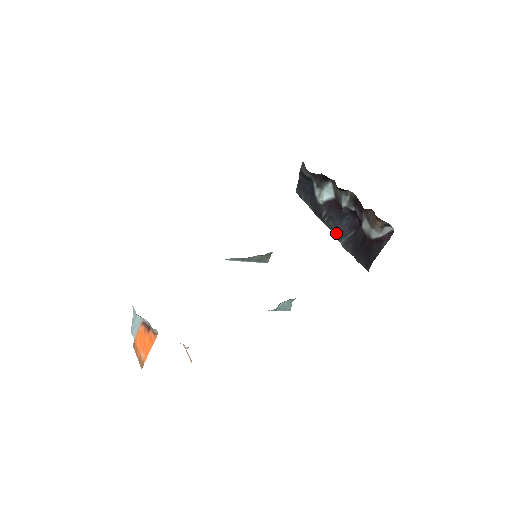
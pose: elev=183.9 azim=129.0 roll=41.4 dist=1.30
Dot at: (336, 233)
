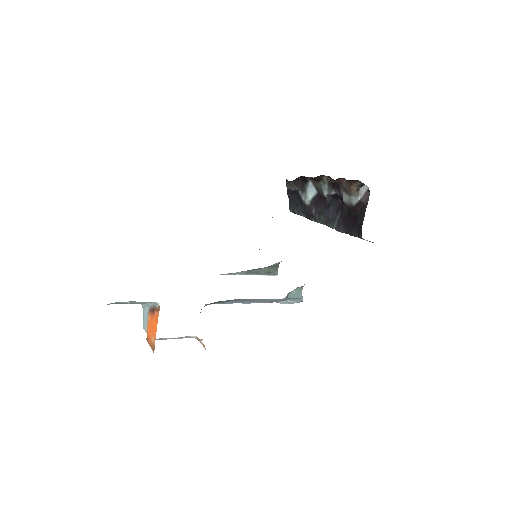
Dot at: (328, 223)
